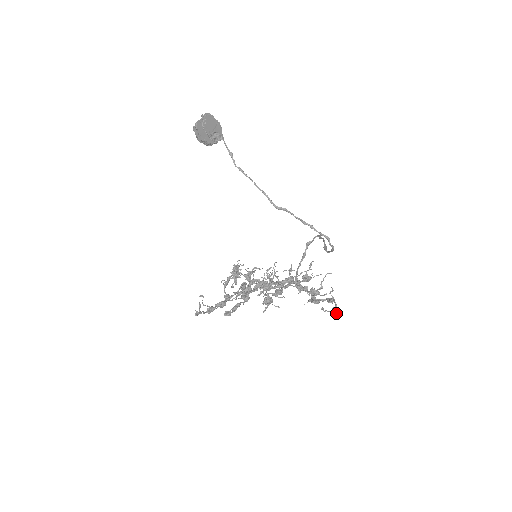
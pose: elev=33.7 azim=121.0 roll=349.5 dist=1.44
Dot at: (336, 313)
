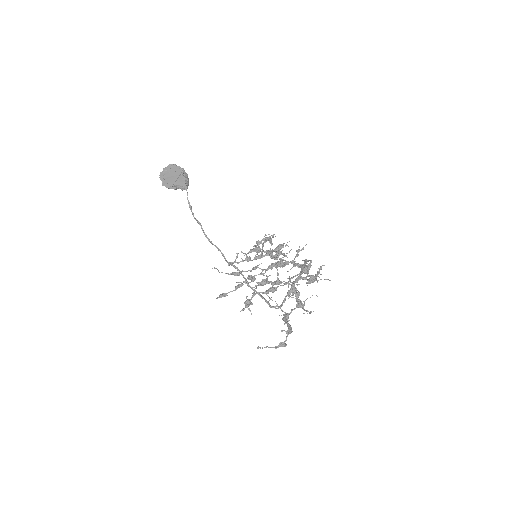
Dot at: occluded
